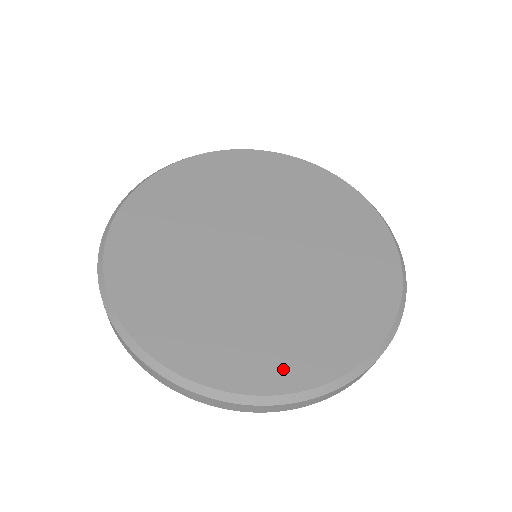
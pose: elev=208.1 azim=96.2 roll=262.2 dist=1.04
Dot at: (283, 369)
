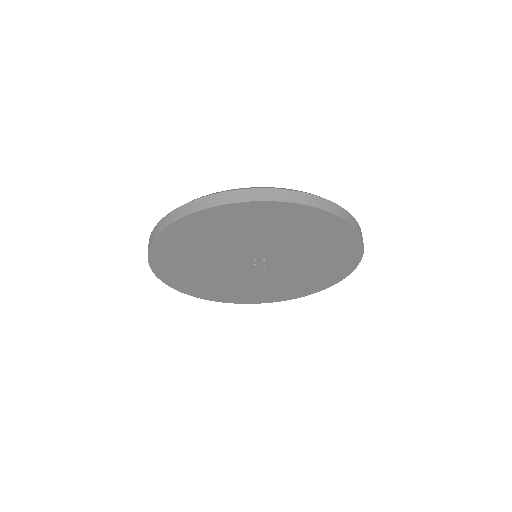
Dot at: occluded
